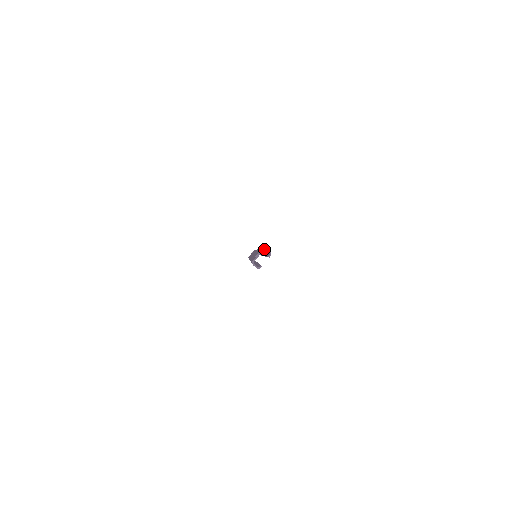
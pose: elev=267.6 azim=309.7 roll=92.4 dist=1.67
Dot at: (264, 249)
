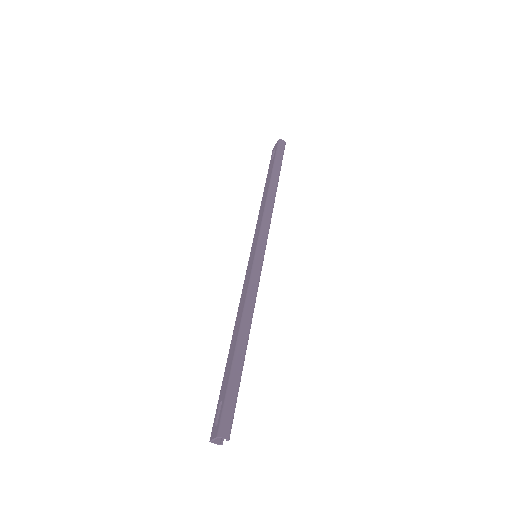
Dot at: (218, 437)
